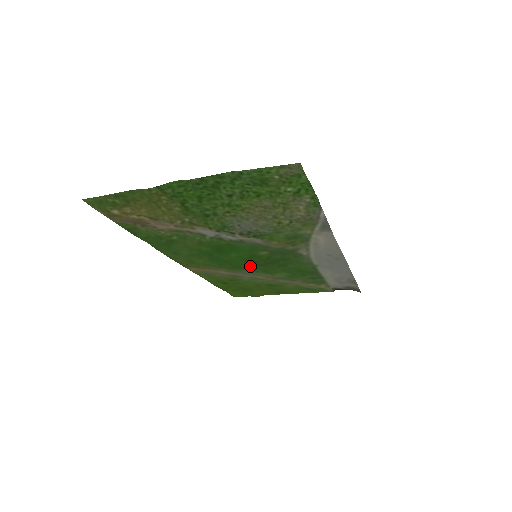
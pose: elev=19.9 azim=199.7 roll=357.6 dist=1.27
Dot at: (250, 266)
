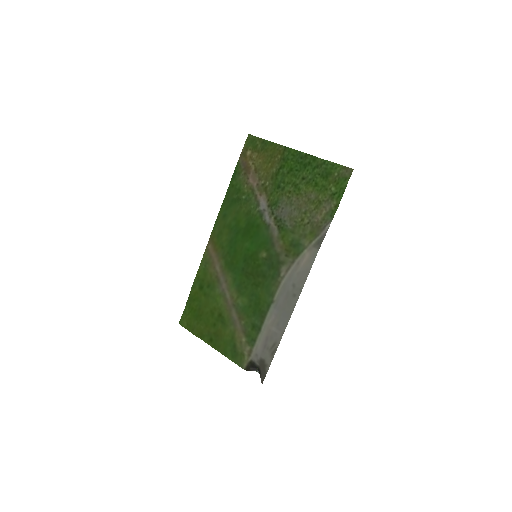
Dot at: (239, 270)
